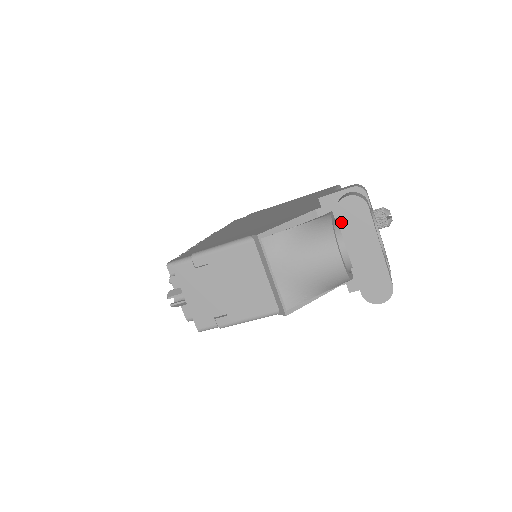
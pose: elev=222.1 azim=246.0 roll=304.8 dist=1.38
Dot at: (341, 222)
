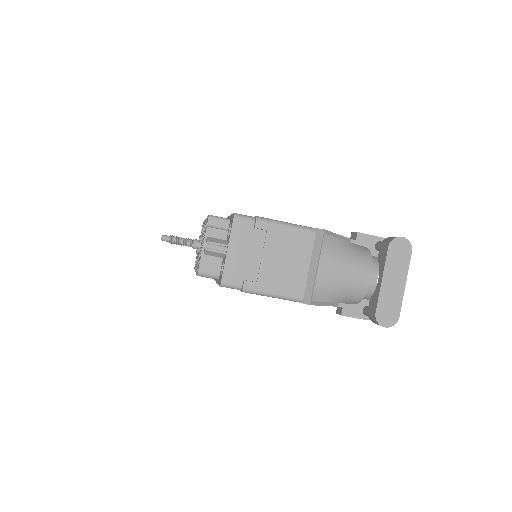
Dot at: (389, 253)
